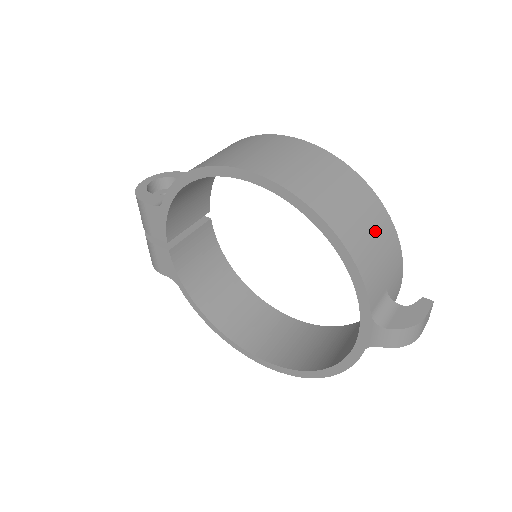
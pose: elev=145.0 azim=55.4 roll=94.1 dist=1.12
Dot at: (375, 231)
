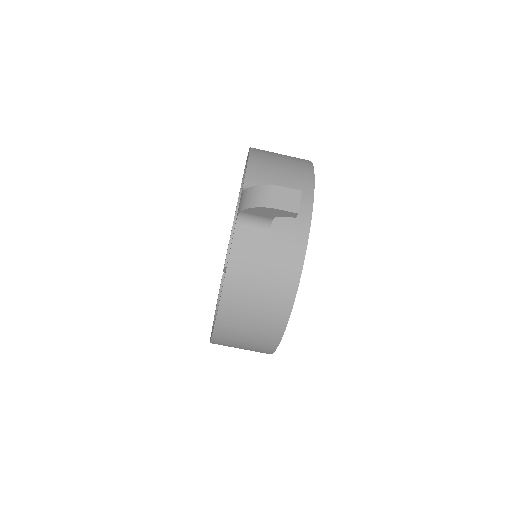
Dot at: (288, 164)
